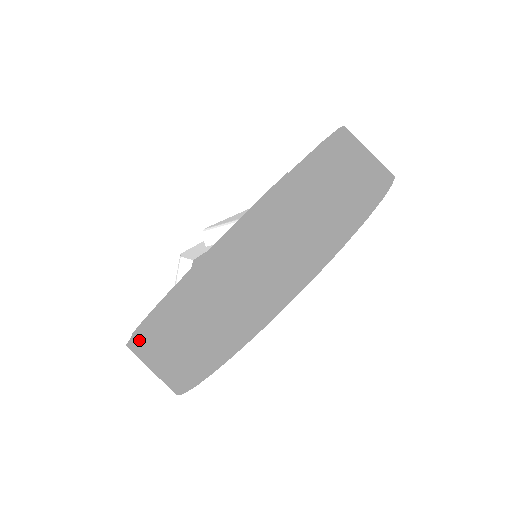
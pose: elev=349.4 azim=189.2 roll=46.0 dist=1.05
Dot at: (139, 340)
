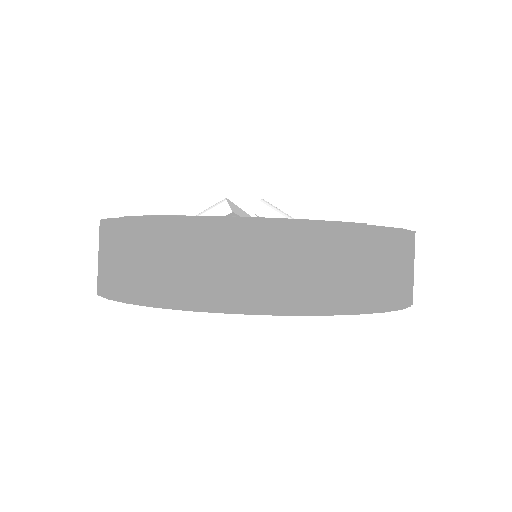
Dot at: (126, 226)
